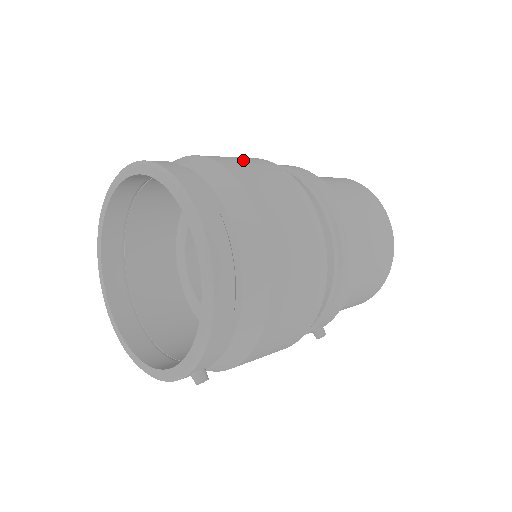
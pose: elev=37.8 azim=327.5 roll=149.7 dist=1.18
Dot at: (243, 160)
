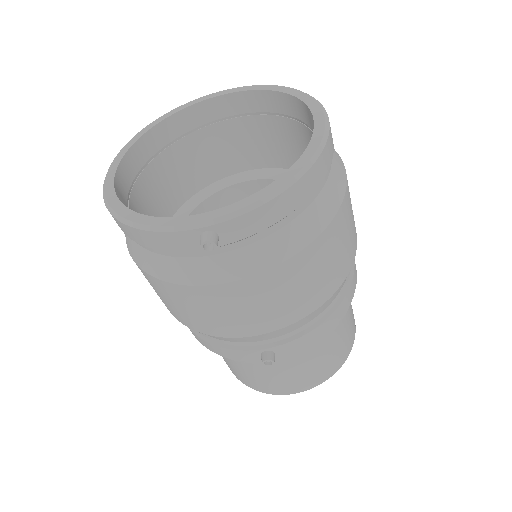
Dot at: occluded
